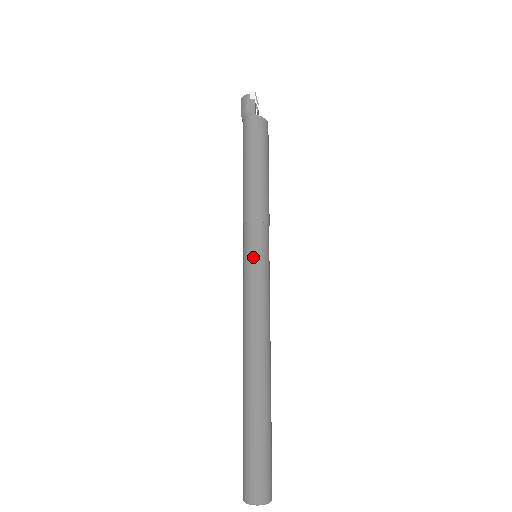
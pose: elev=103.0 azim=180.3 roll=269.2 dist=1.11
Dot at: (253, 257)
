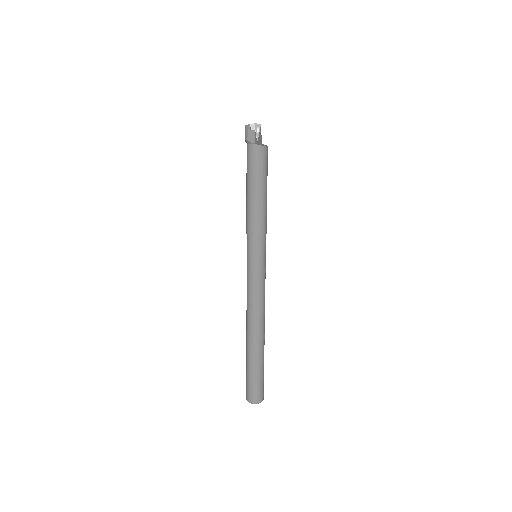
Dot at: (252, 261)
